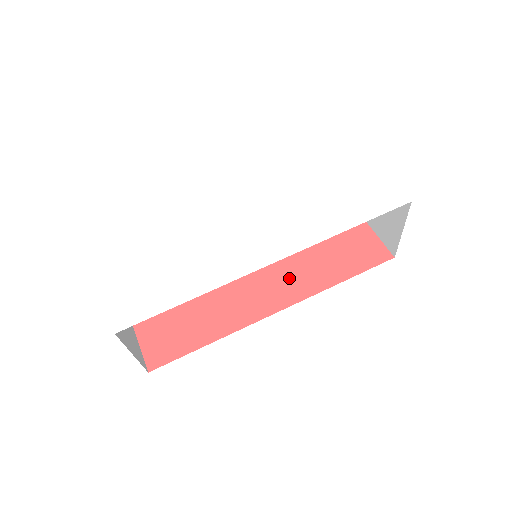
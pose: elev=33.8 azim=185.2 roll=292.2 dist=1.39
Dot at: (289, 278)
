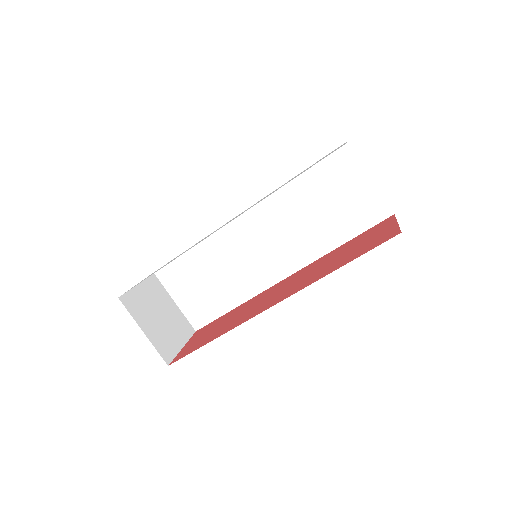
Dot at: (300, 282)
